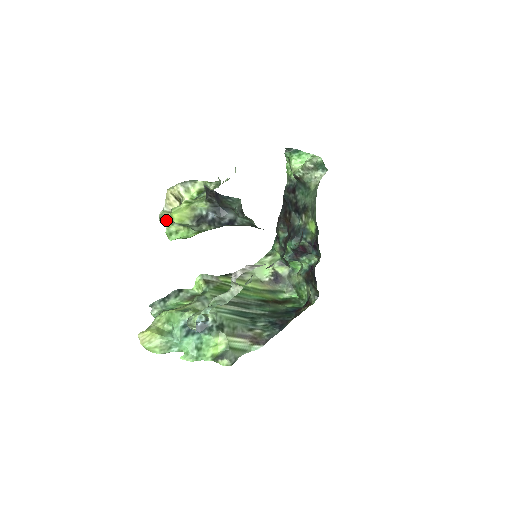
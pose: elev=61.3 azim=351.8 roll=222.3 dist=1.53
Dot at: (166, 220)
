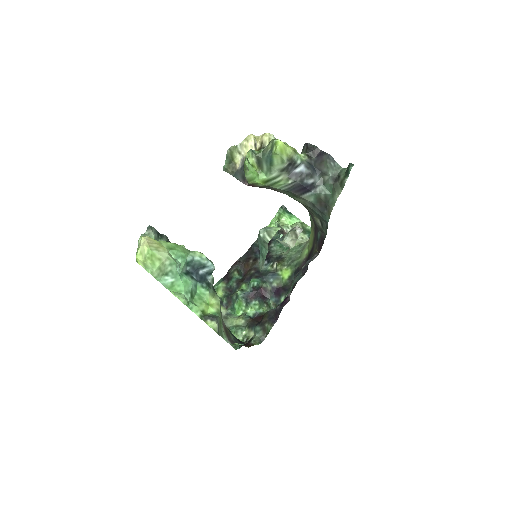
Dot at: (250, 149)
